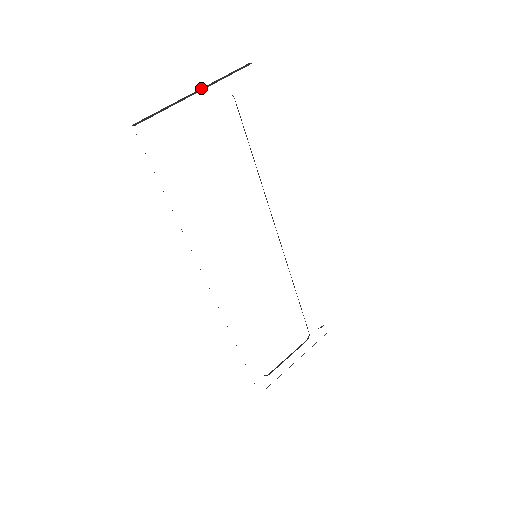
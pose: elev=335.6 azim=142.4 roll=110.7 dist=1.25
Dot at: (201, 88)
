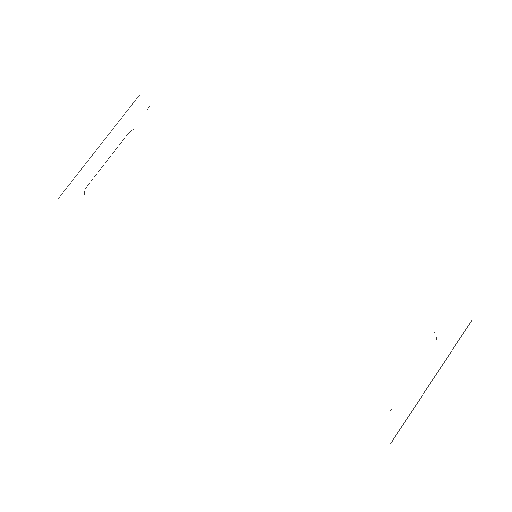
Dot at: occluded
